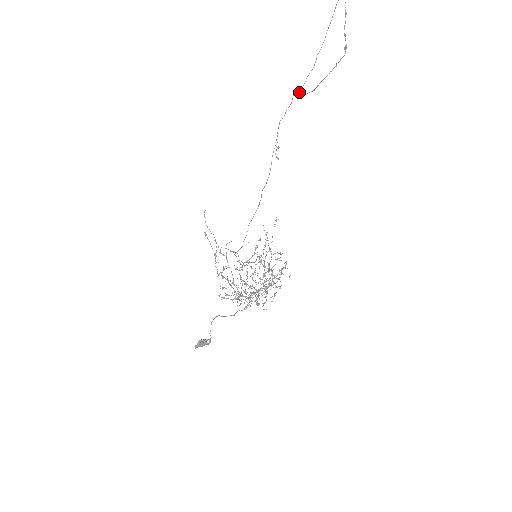
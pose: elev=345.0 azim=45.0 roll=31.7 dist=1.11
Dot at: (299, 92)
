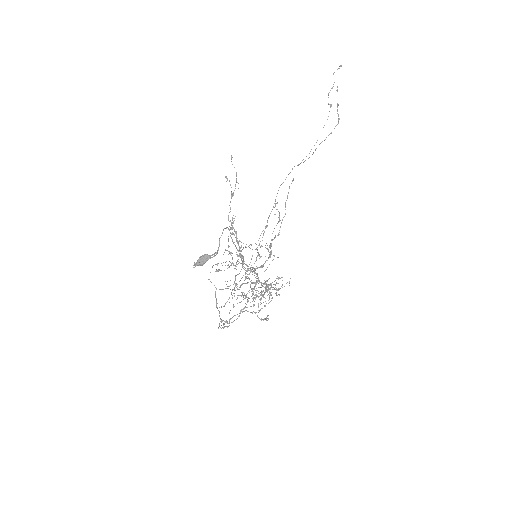
Dot at: (298, 165)
